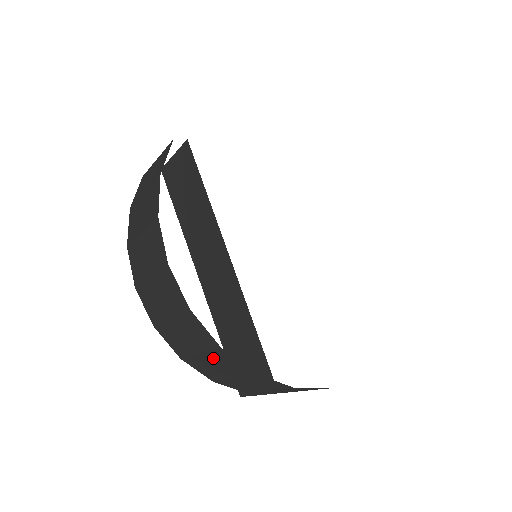
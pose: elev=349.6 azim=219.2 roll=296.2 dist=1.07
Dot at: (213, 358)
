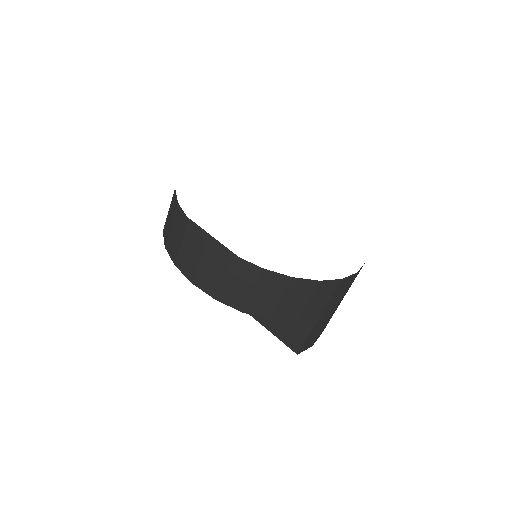
Dot at: (262, 287)
